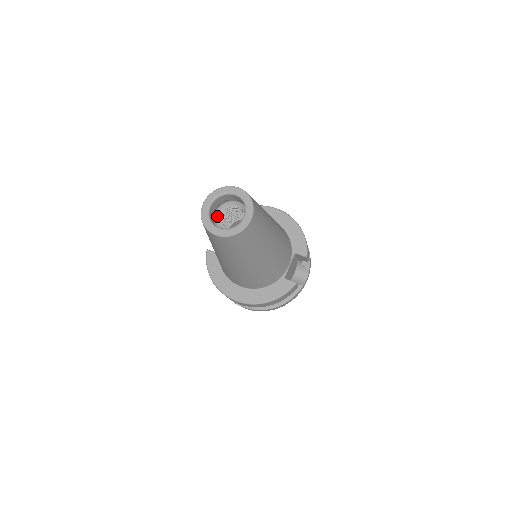
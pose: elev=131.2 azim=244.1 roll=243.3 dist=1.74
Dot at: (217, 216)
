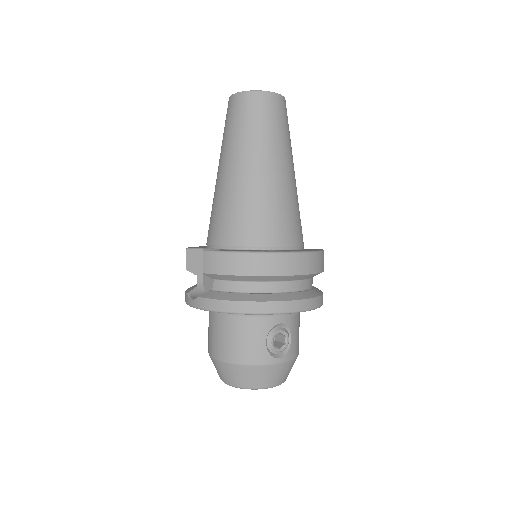
Dot at: occluded
